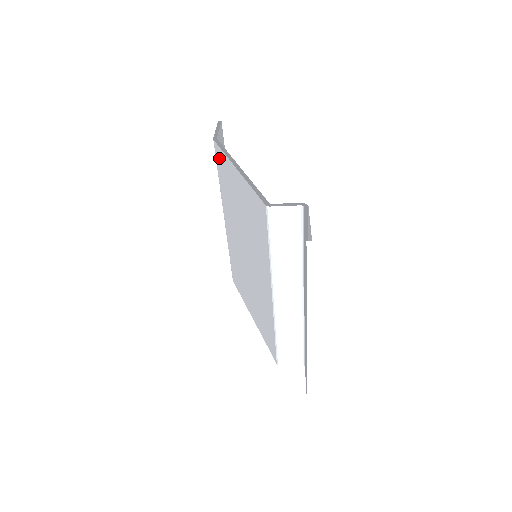
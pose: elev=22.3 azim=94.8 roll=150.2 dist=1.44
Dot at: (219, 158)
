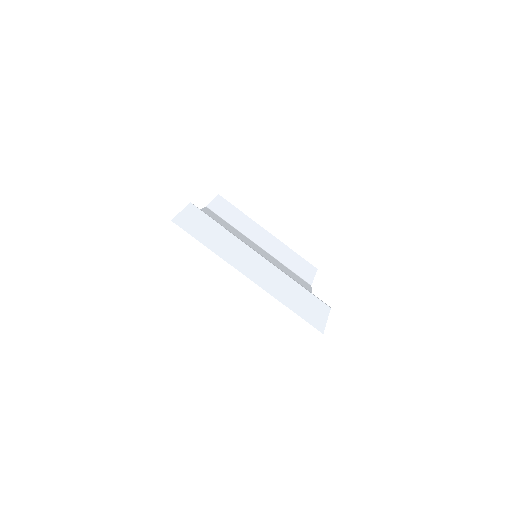
Dot at: occluded
